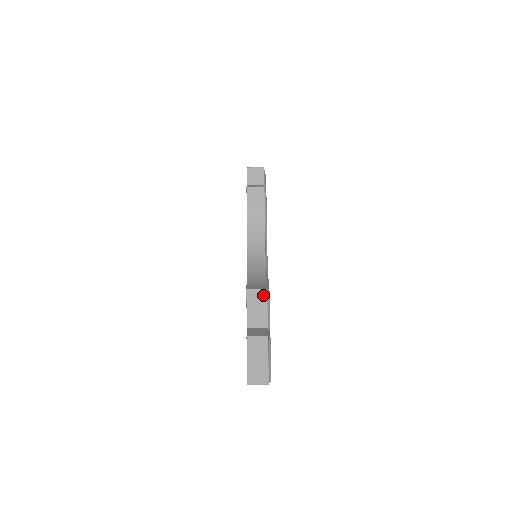
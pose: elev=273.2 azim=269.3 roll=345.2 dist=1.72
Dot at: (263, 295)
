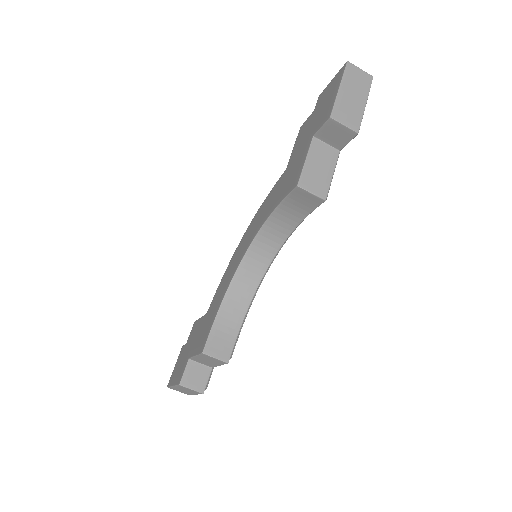
Dot at: (220, 362)
